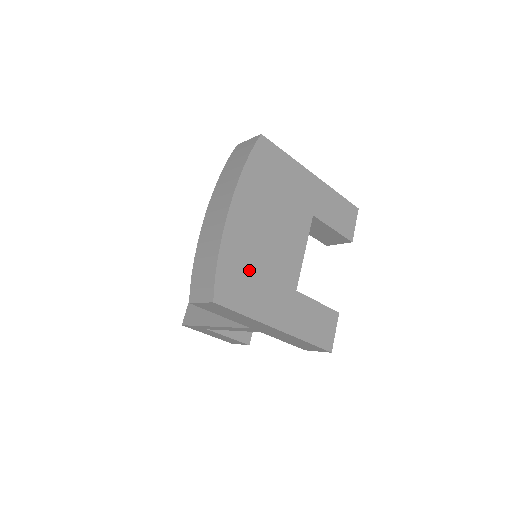
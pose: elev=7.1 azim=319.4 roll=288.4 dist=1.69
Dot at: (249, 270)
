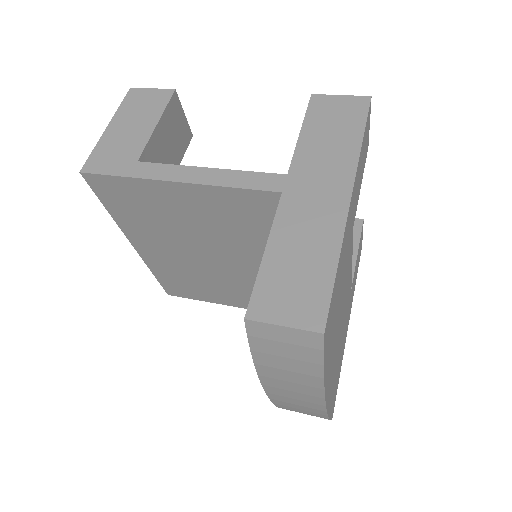
Dot at: occluded
